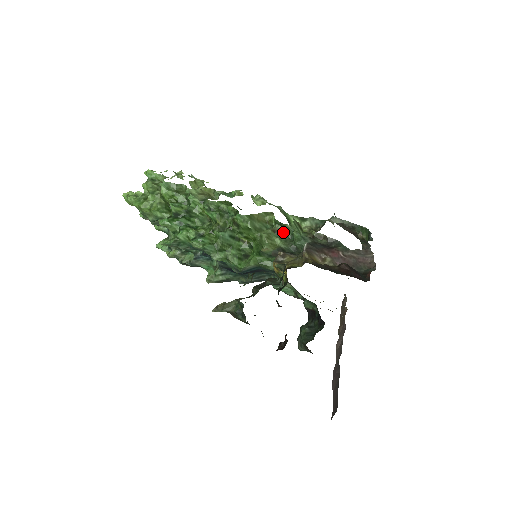
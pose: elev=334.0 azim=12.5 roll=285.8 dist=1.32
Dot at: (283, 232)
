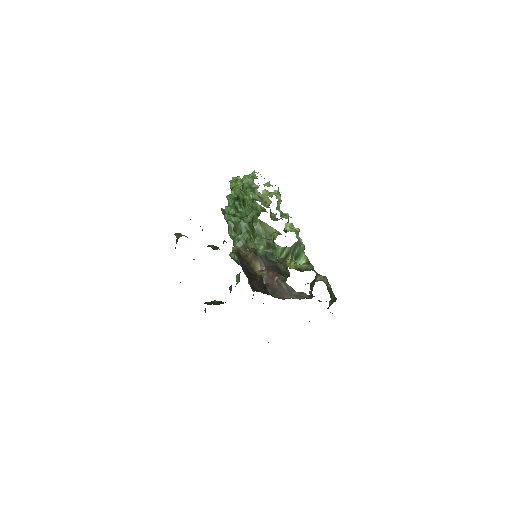
Dot at: (271, 247)
